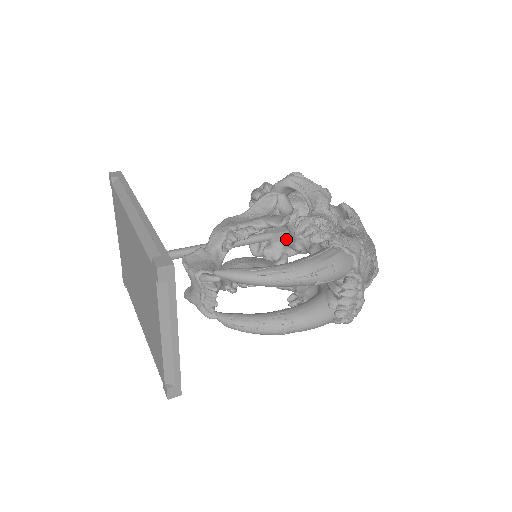
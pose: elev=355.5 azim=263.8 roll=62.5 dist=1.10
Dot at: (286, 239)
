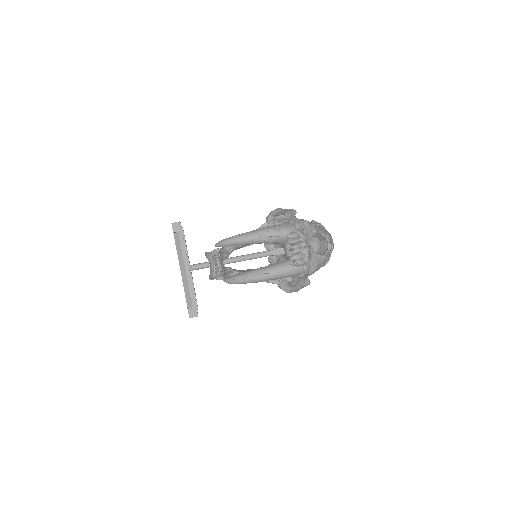
Dot at: (284, 255)
